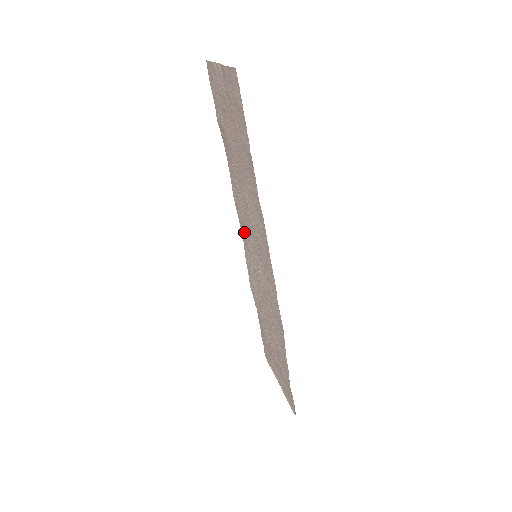
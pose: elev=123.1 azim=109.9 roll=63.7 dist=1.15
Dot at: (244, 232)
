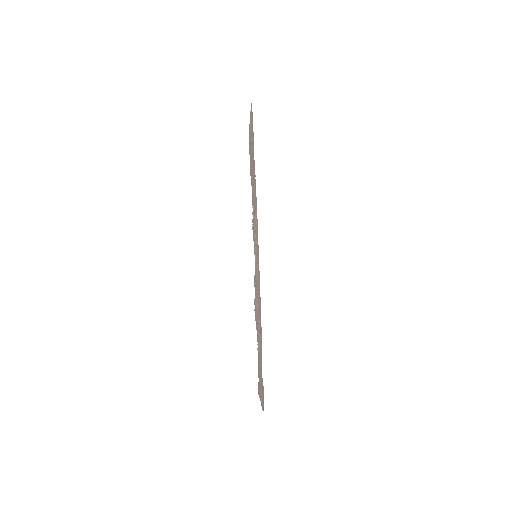
Dot at: occluded
